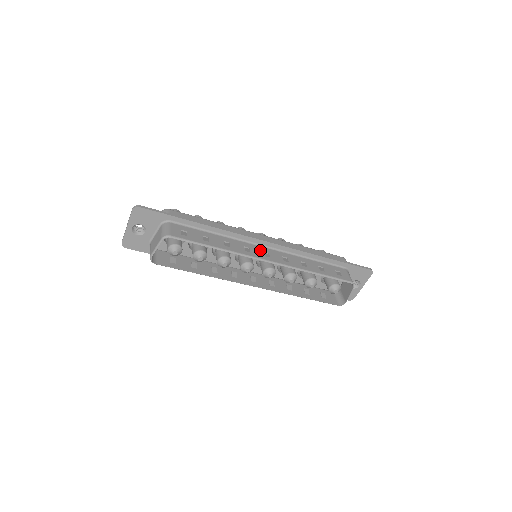
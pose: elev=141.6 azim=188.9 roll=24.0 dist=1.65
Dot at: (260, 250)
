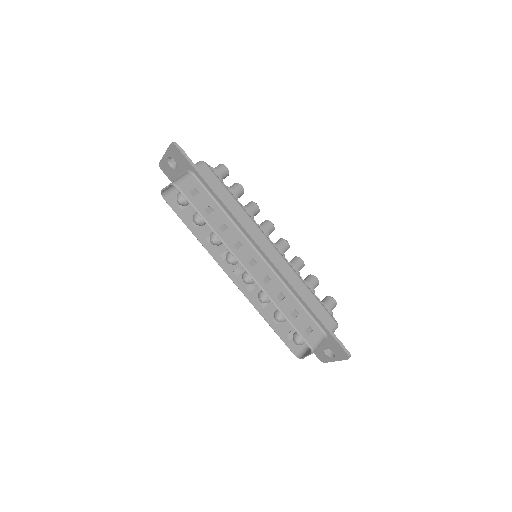
Dot at: (251, 254)
